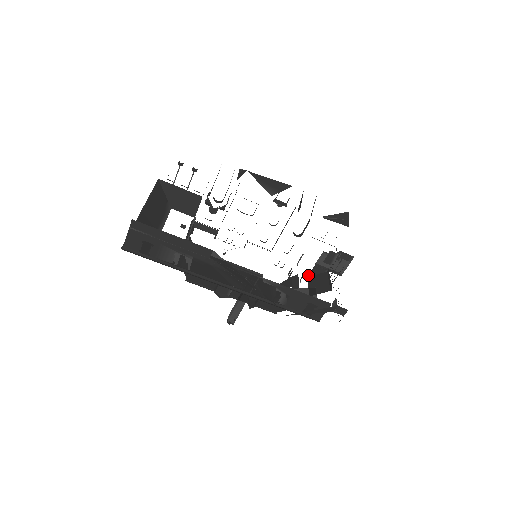
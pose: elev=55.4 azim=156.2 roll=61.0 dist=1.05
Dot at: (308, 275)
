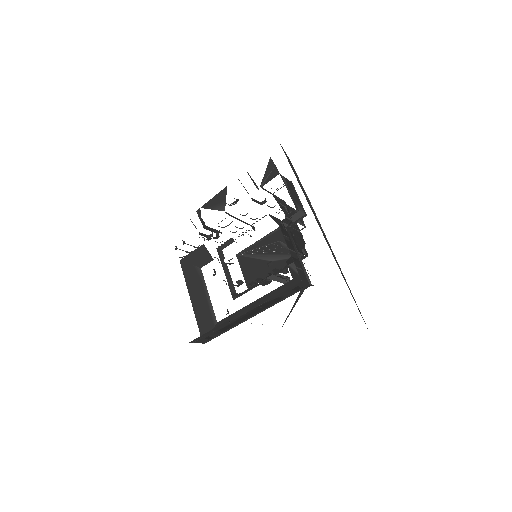
Dot at: (291, 231)
